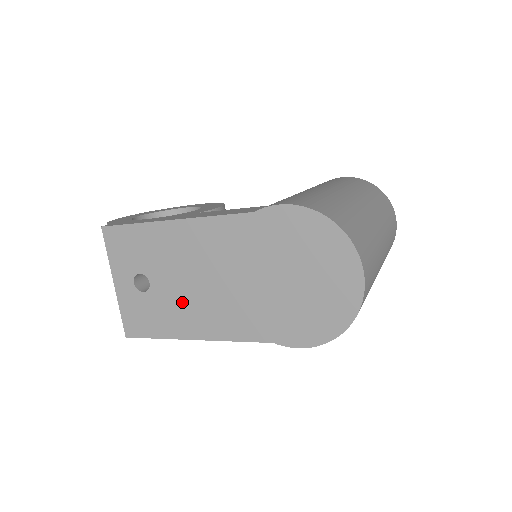
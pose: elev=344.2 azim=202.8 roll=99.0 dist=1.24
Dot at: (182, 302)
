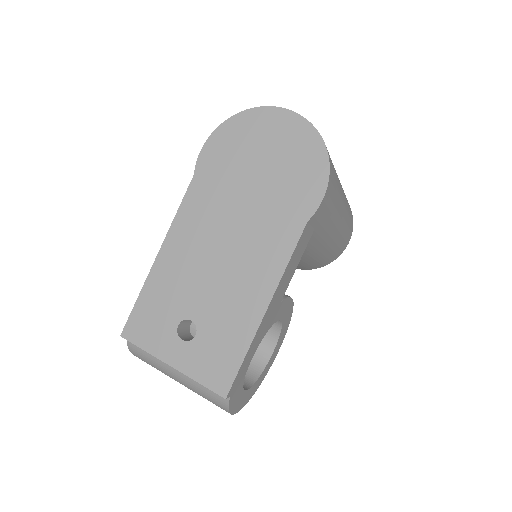
Dot at: (226, 296)
